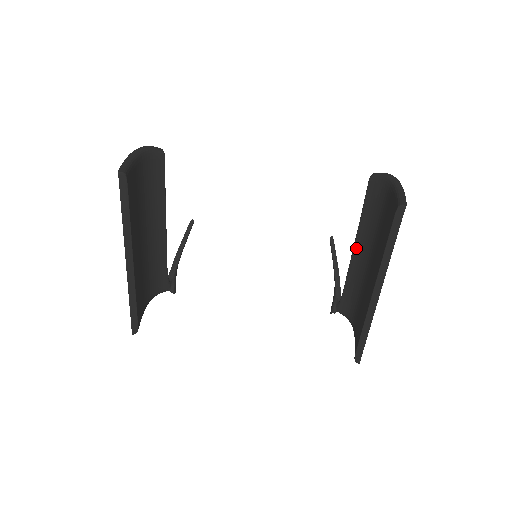
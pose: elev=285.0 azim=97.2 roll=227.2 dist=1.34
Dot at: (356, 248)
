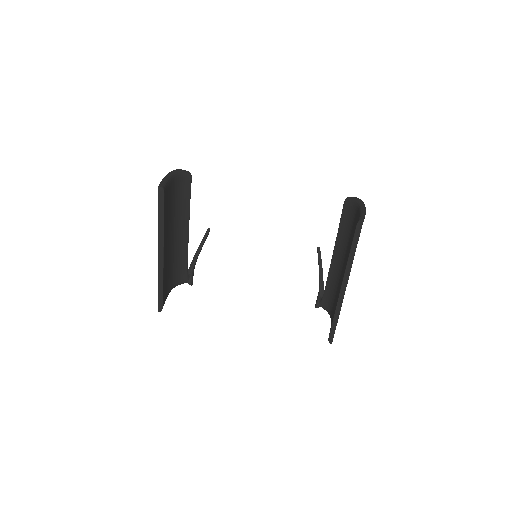
Dot at: (334, 255)
